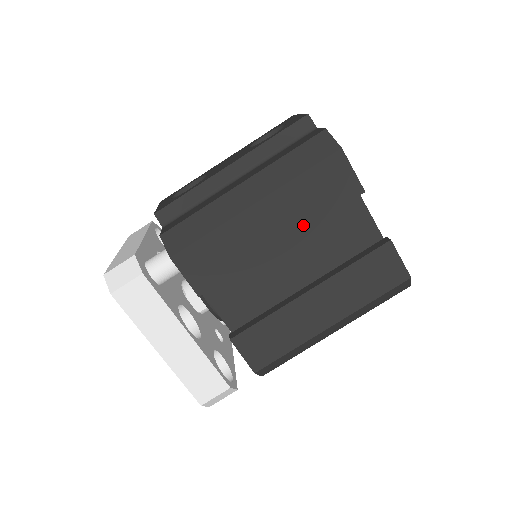
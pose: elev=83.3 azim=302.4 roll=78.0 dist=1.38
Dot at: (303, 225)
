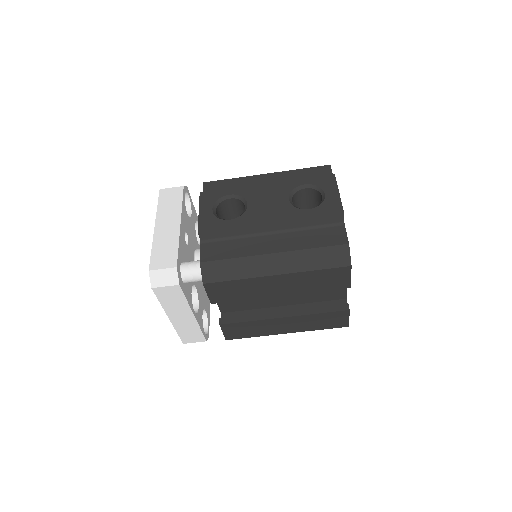
Dot at: (301, 291)
